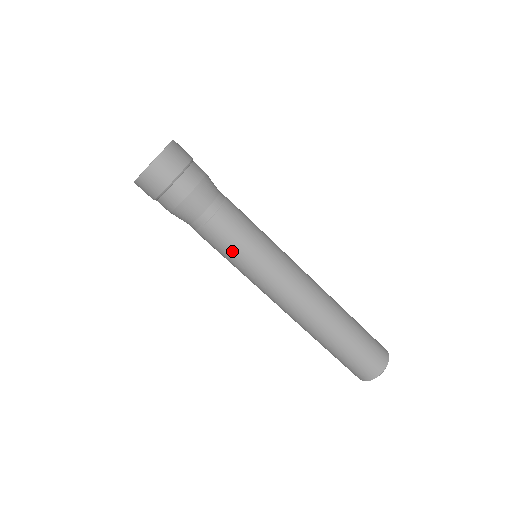
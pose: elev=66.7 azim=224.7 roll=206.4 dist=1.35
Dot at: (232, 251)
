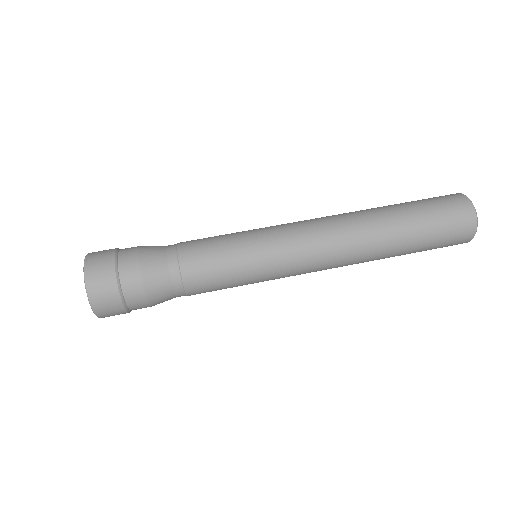
Dot at: (225, 253)
